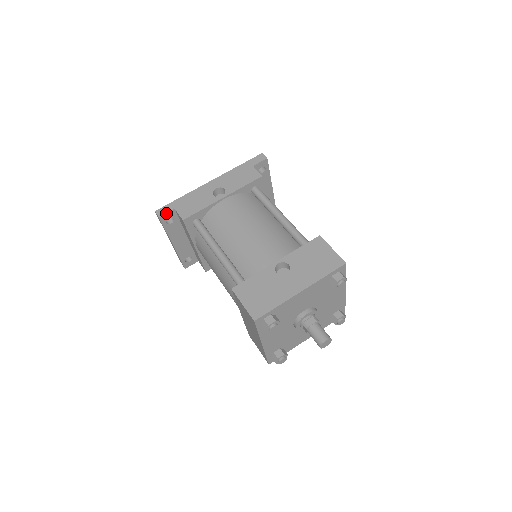
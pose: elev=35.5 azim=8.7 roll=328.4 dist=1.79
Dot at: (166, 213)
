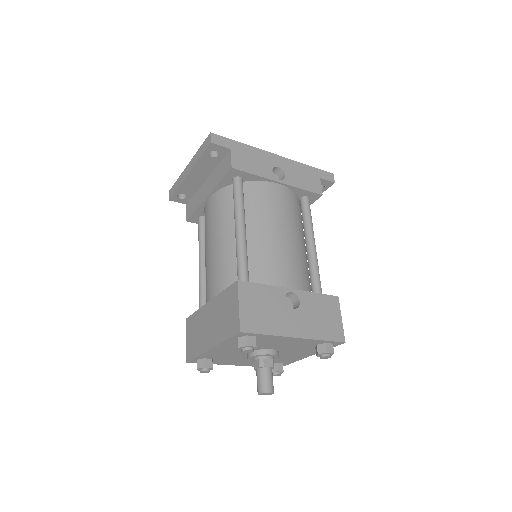
Dot at: (220, 145)
